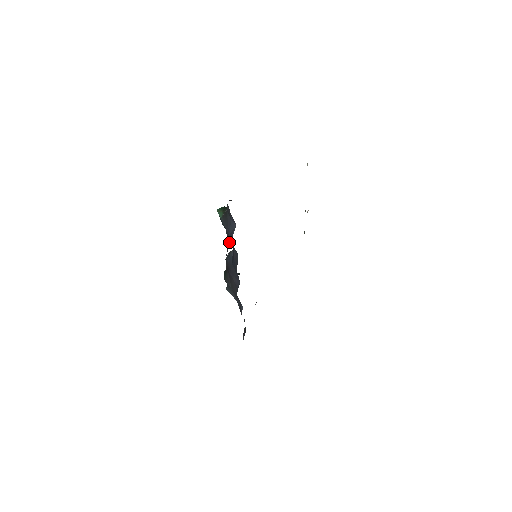
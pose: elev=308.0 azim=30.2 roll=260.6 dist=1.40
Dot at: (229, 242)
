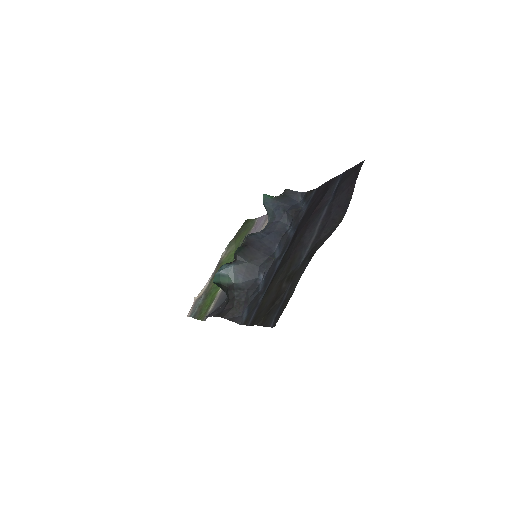
Dot at: (298, 207)
